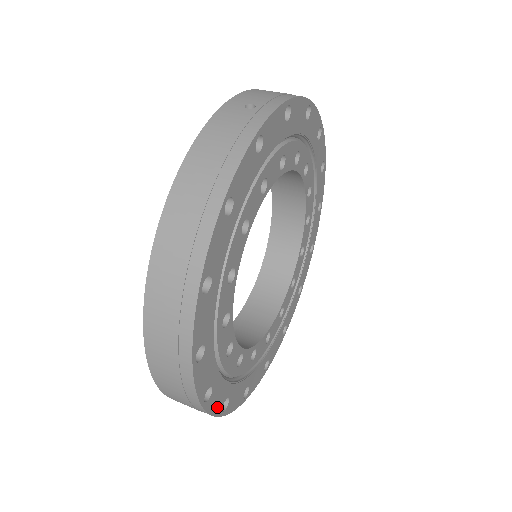
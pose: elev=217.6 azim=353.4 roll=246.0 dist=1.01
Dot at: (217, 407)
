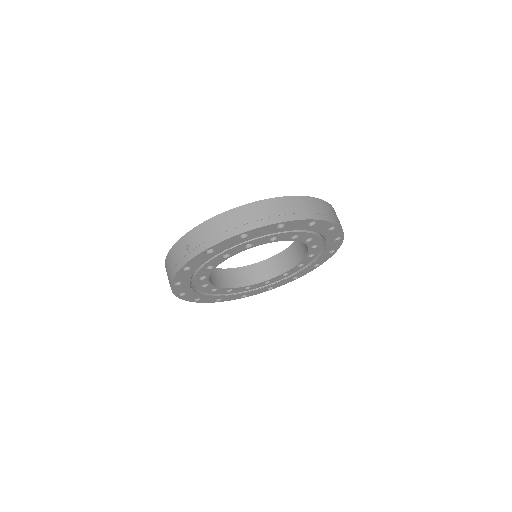
Dot at: (234, 298)
